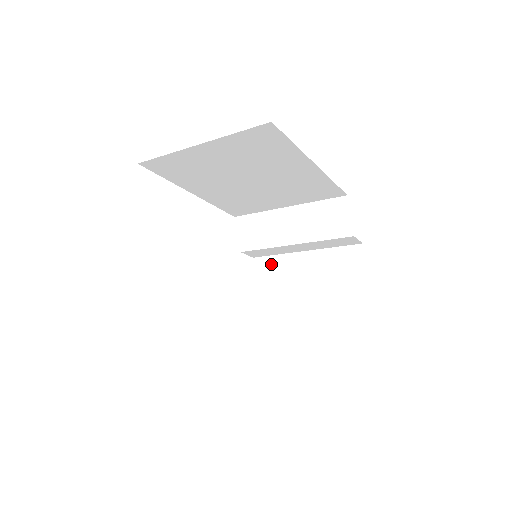
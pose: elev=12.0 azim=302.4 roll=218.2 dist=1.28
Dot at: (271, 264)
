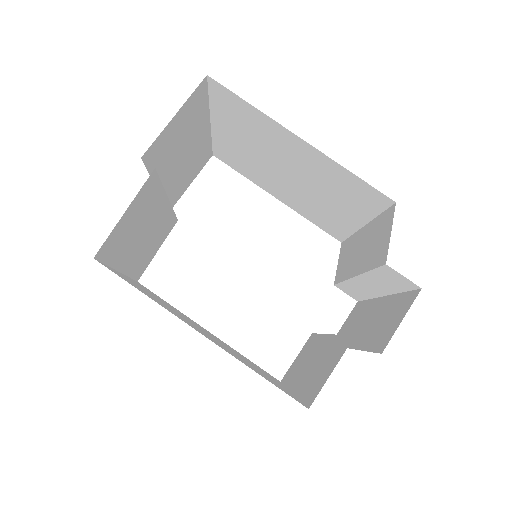
Dot at: (359, 310)
